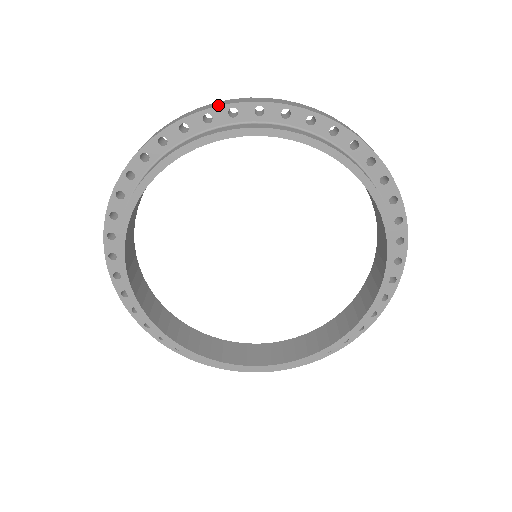
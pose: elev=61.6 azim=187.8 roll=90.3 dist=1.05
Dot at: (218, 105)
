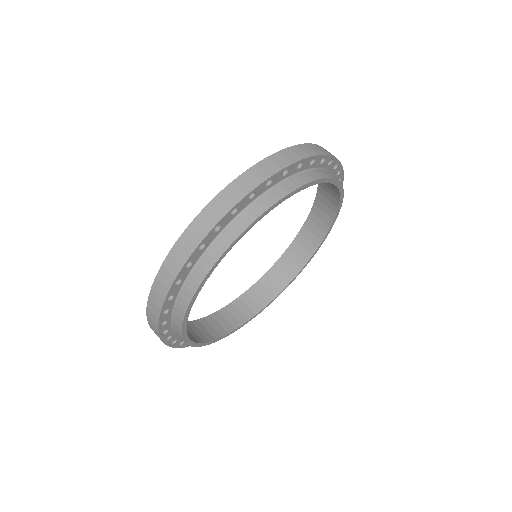
Dot at: (294, 161)
